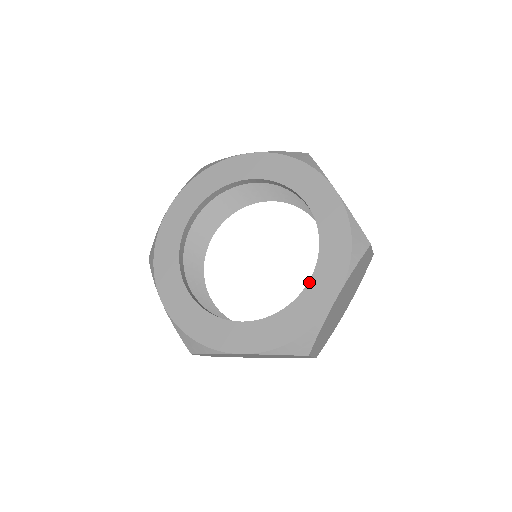
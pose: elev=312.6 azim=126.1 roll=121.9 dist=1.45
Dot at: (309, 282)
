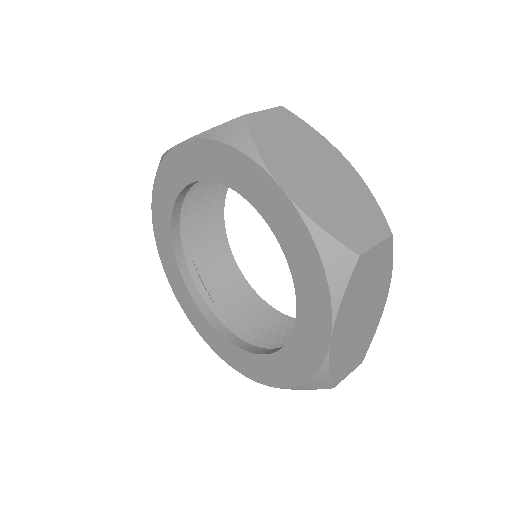
Dot at: (255, 354)
